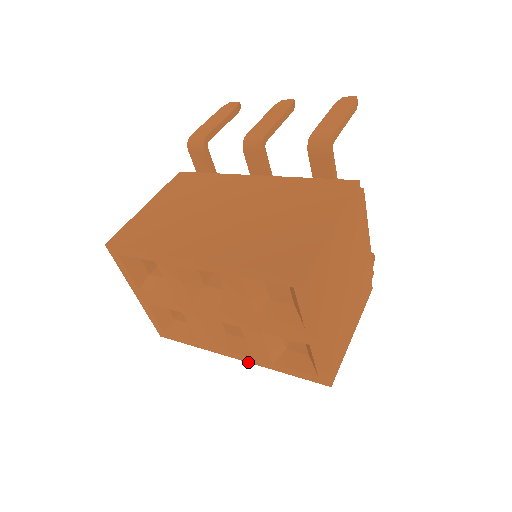
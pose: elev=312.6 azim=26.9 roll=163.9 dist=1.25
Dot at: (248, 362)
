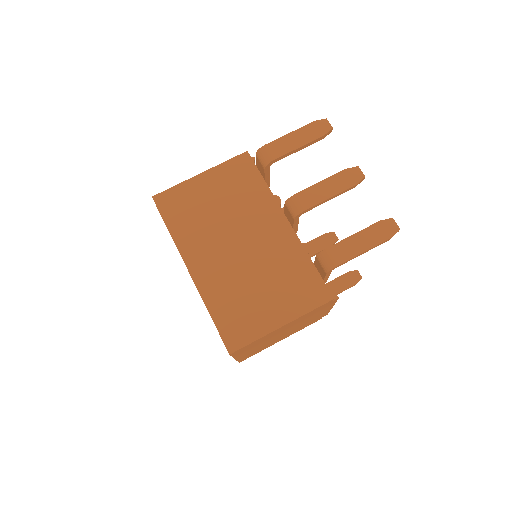
Dot at: occluded
